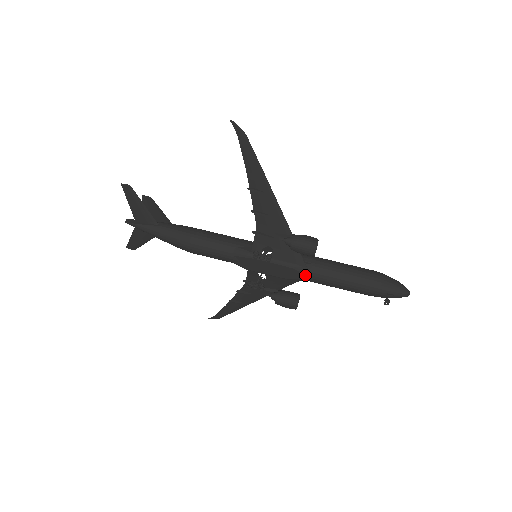
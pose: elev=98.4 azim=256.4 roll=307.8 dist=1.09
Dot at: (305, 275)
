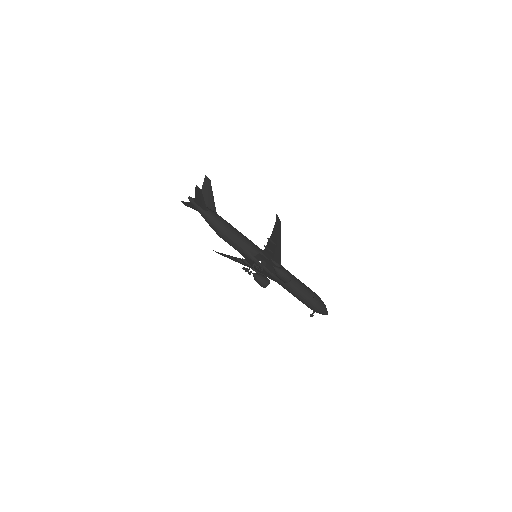
Dot at: (277, 281)
